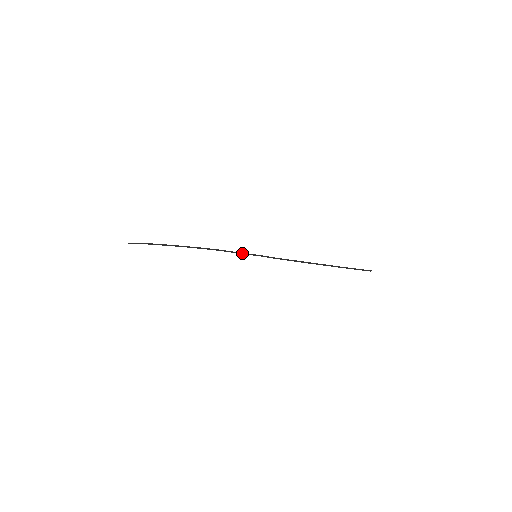
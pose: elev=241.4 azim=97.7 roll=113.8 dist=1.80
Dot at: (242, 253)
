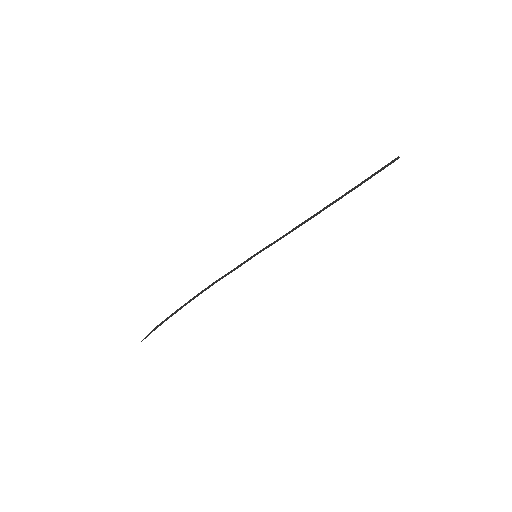
Dot at: (240, 265)
